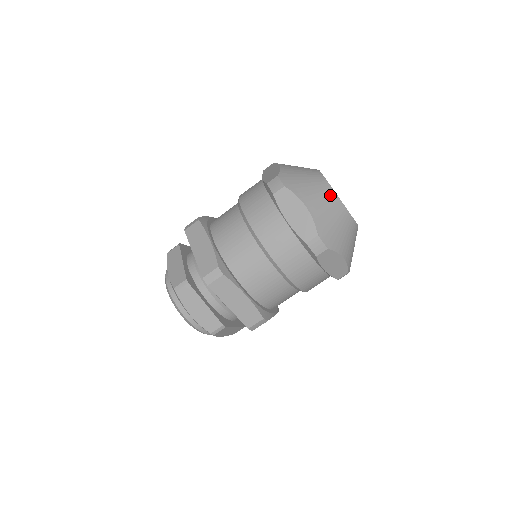
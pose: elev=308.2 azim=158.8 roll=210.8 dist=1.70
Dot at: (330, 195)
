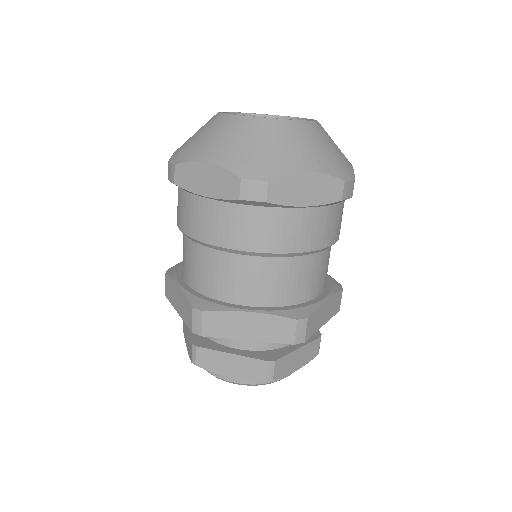
Dot at: occluded
